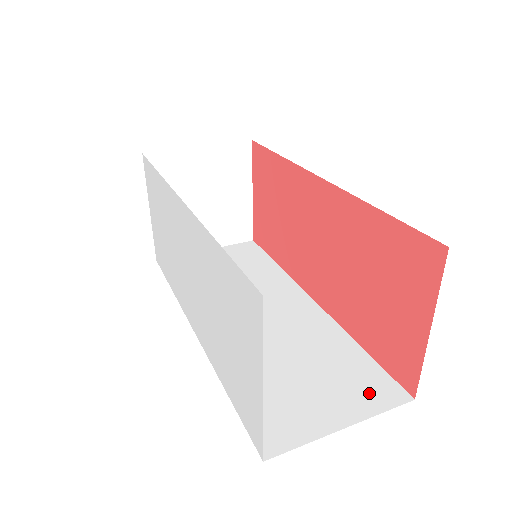
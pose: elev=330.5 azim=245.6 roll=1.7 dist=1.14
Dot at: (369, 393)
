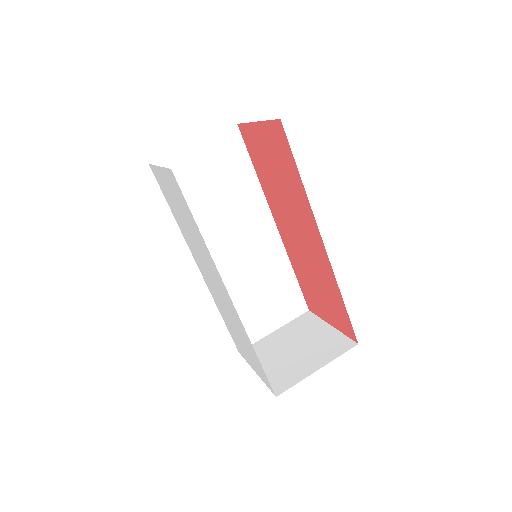
Dot at: (290, 309)
